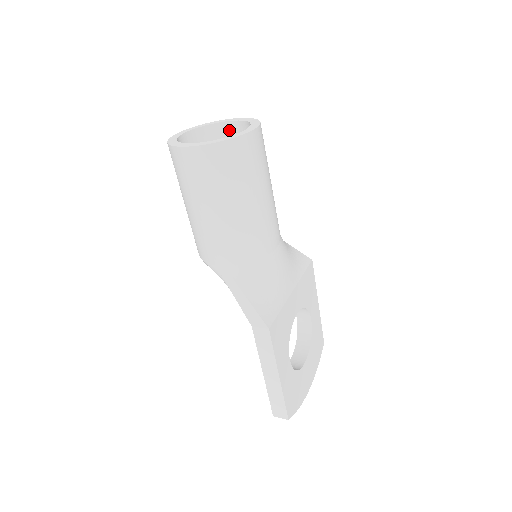
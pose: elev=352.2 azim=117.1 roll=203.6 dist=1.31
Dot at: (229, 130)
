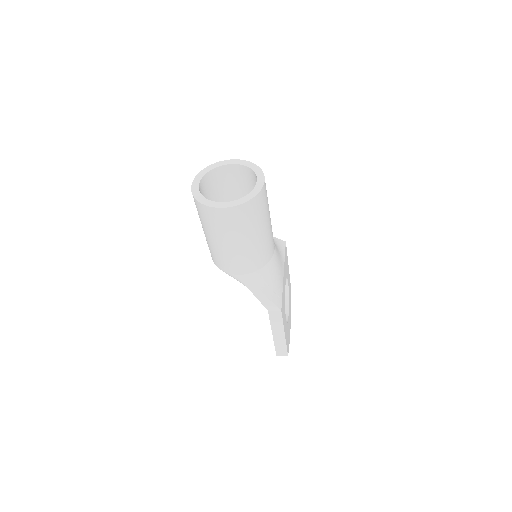
Dot at: (229, 170)
